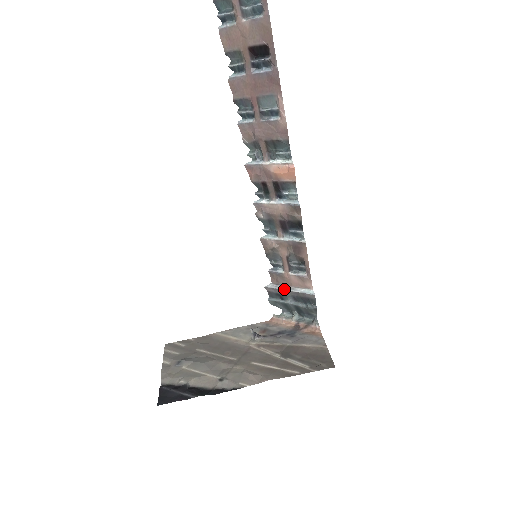
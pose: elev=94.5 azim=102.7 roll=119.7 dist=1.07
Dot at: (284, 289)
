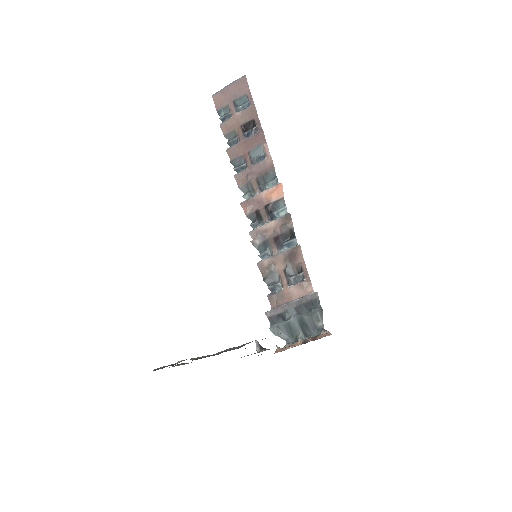
Dot at: (285, 304)
